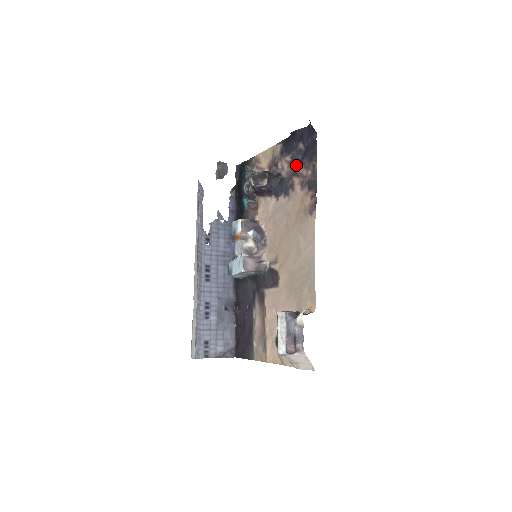
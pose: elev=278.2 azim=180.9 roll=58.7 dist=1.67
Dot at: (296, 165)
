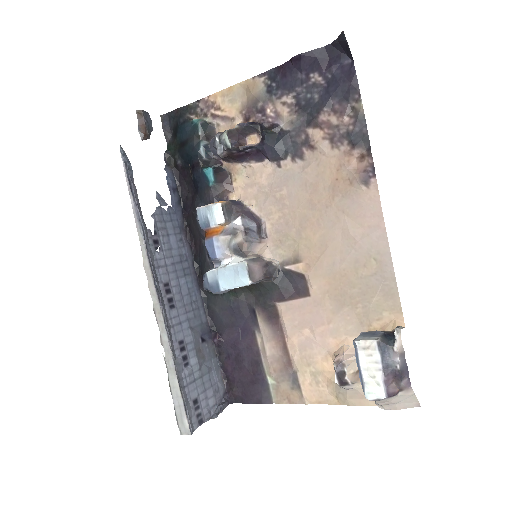
Dot at: (311, 109)
